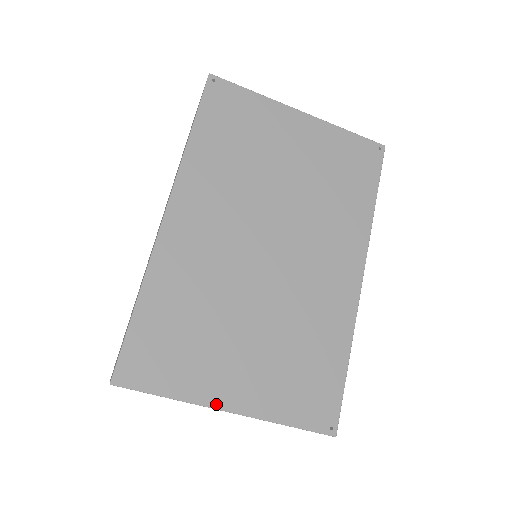
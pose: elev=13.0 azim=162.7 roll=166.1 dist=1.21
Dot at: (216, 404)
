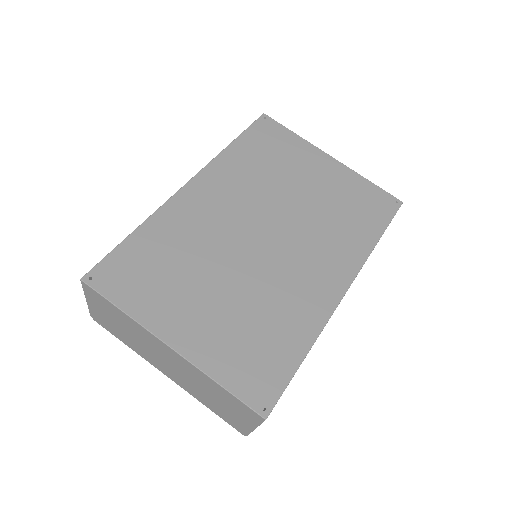
Dot at: (160, 334)
